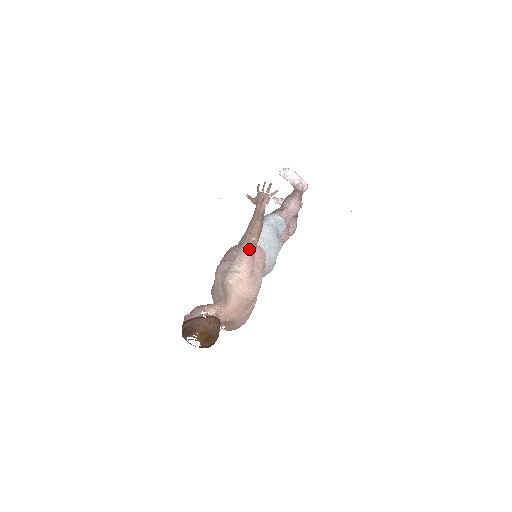
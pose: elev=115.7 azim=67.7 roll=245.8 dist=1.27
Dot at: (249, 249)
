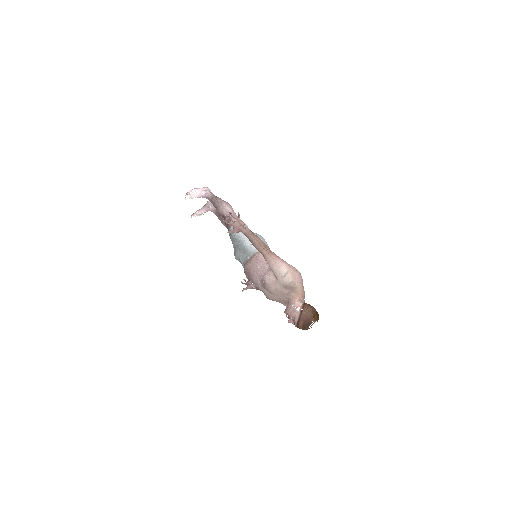
Dot at: (274, 256)
